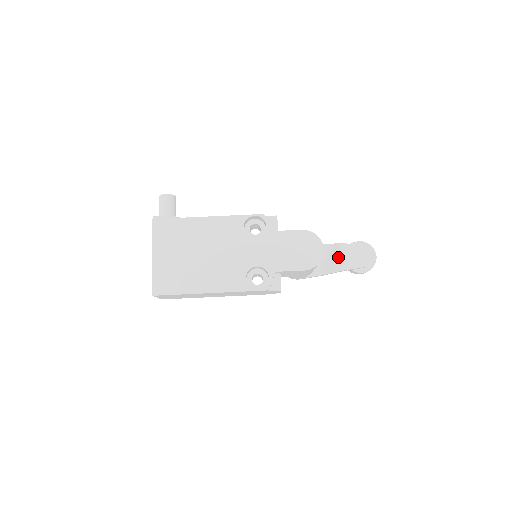
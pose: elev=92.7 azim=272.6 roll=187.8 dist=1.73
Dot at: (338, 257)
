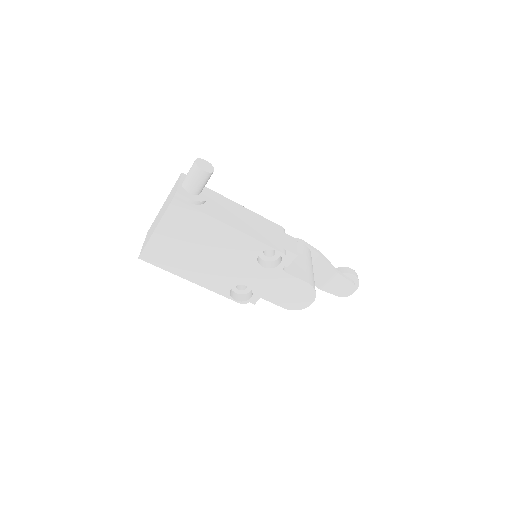
Dot at: (325, 278)
